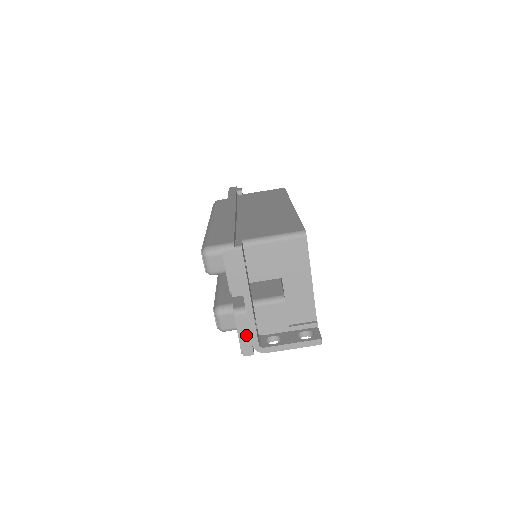
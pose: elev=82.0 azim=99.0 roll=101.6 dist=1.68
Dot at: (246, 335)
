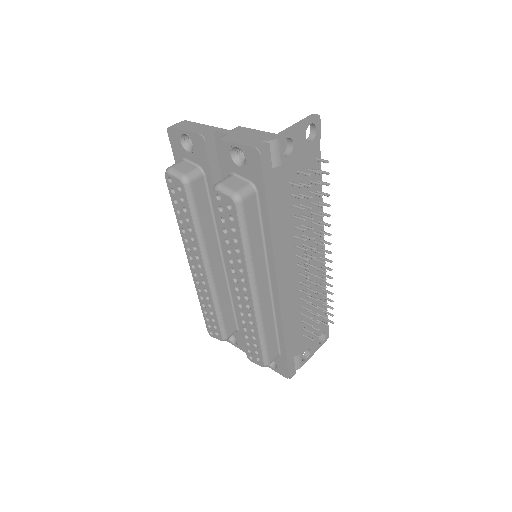
Dot at: (244, 140)
